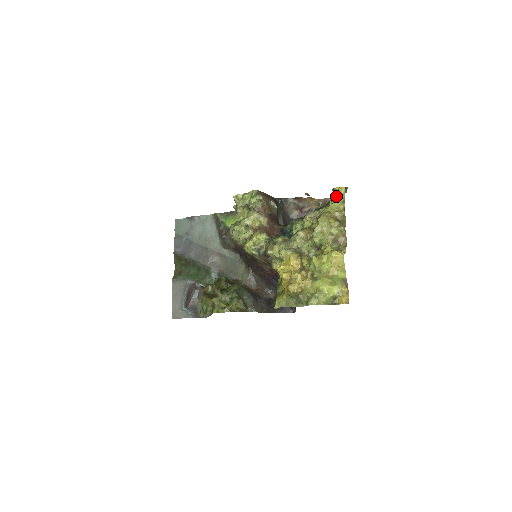
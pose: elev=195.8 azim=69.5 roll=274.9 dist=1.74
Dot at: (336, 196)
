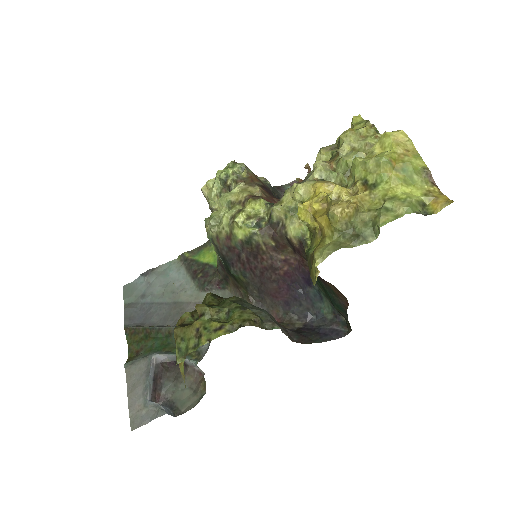
Dot at: (352, 124)
